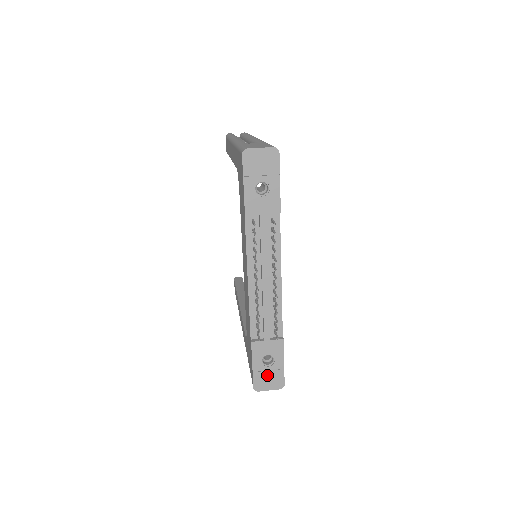
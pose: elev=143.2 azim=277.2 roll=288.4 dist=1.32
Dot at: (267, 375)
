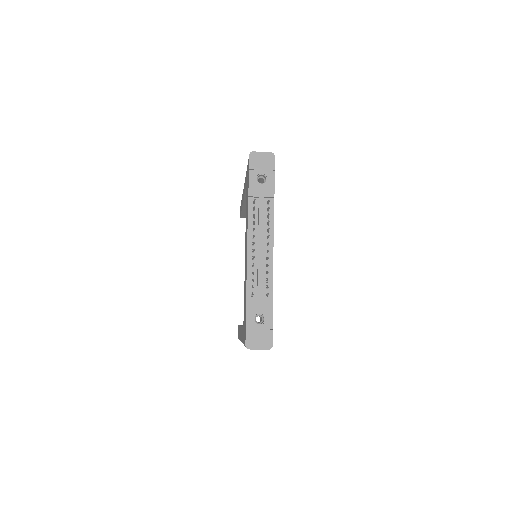
Dot at: (258, 334)
